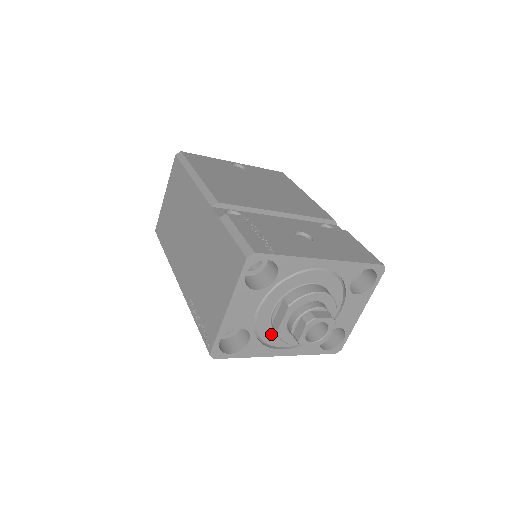
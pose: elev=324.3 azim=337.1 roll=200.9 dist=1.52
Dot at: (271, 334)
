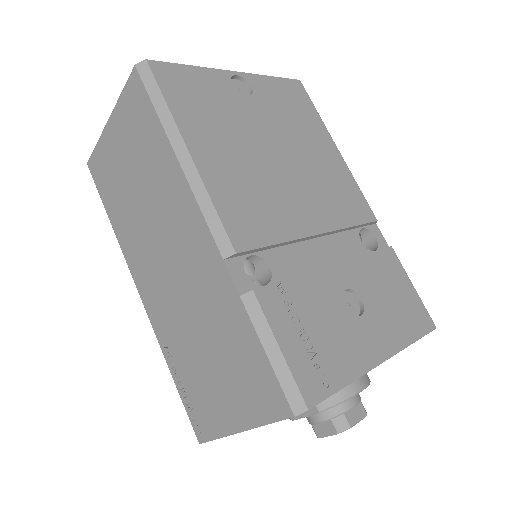
Dot at: occluded
